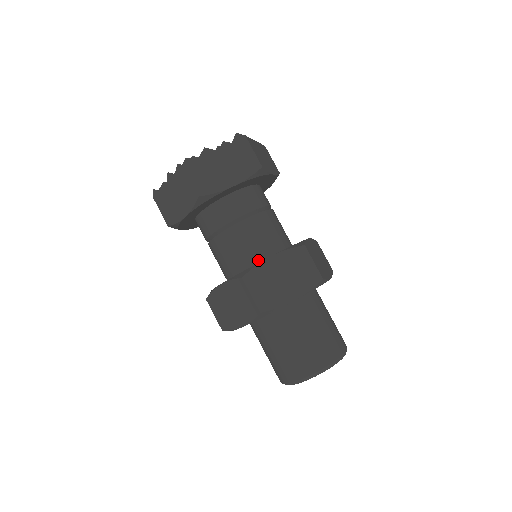
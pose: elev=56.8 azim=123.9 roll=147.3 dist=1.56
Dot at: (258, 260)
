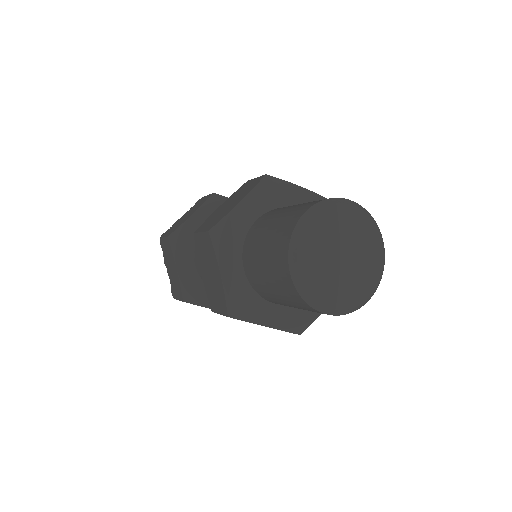
Dot at: occluded
